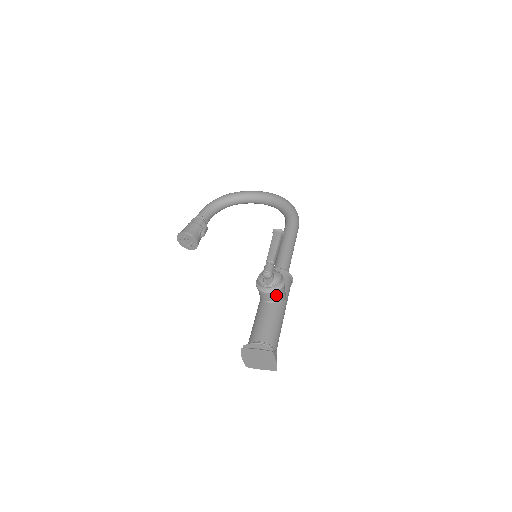
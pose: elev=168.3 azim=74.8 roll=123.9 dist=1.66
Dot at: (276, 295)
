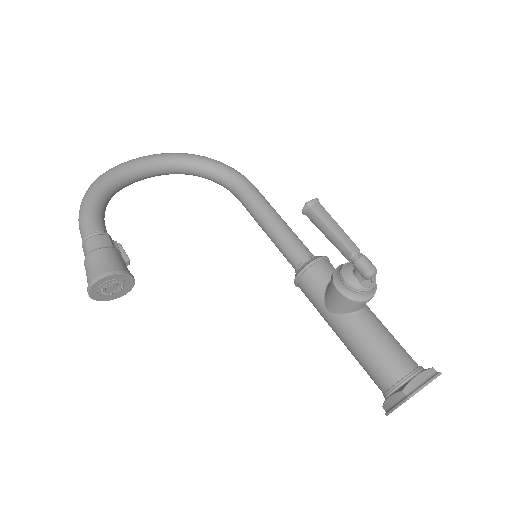
Dot at: occluded
